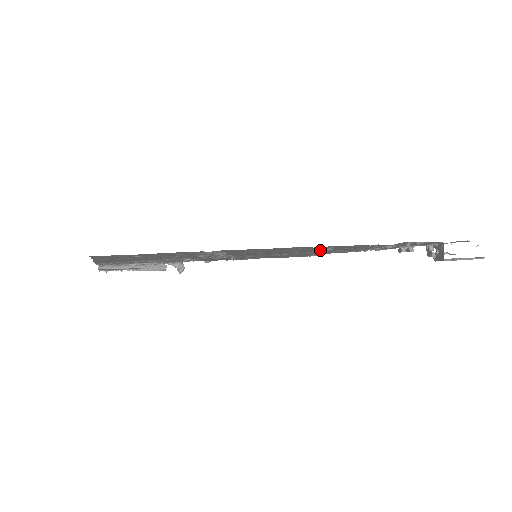
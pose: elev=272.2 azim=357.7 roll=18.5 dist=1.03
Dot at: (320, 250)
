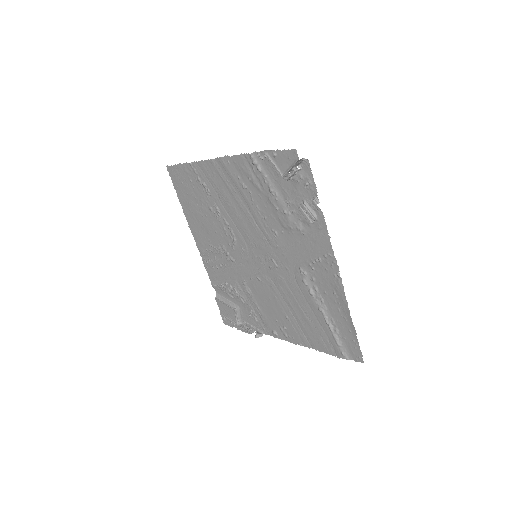
Dot at: (252, 203)
